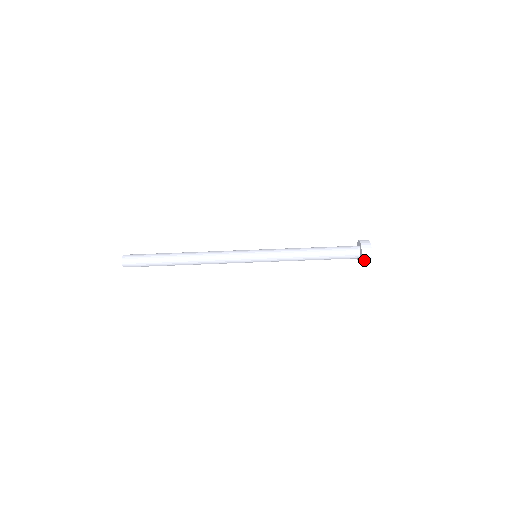
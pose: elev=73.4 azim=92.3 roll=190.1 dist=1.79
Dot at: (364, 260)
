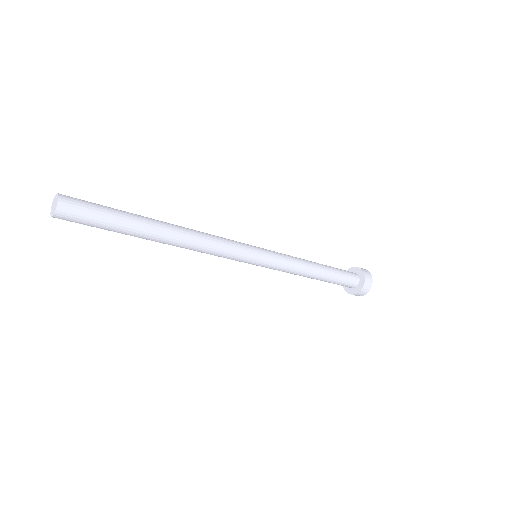
Dot at: occluded
